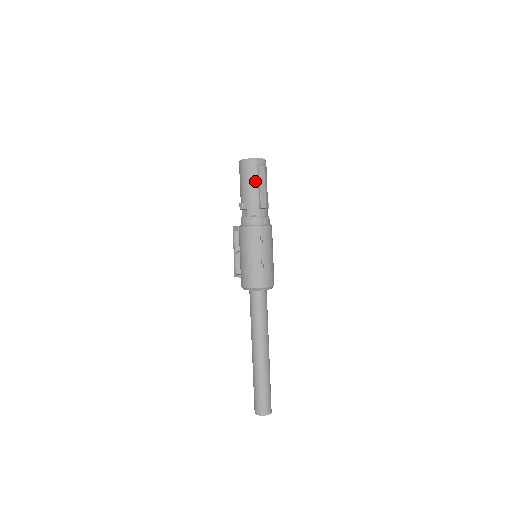
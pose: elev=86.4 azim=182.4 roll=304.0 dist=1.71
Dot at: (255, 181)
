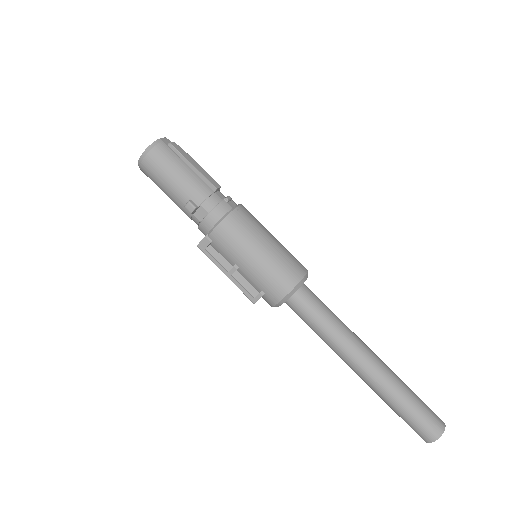
Dot at: (181, 164)
